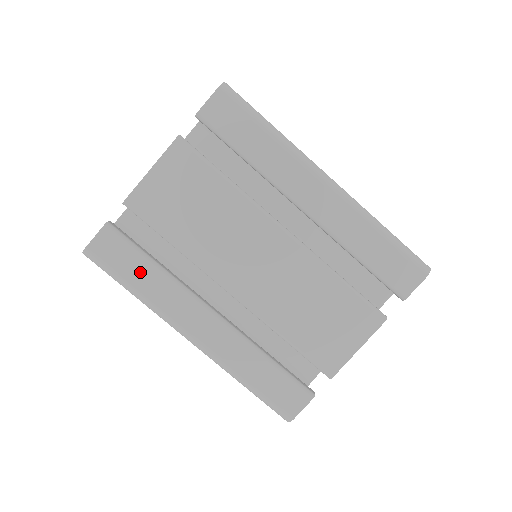
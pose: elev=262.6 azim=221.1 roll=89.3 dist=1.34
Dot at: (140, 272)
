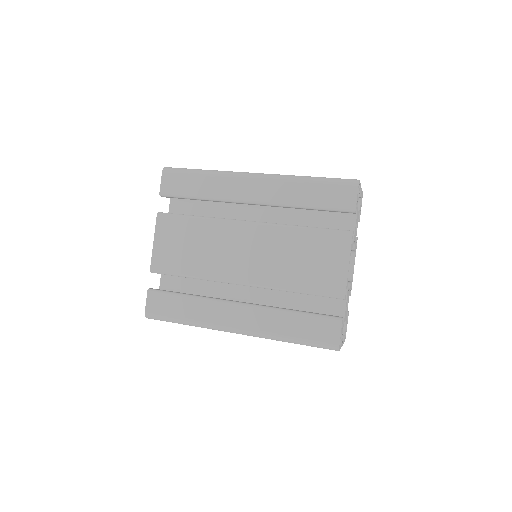
Dot at: (182, 307)
